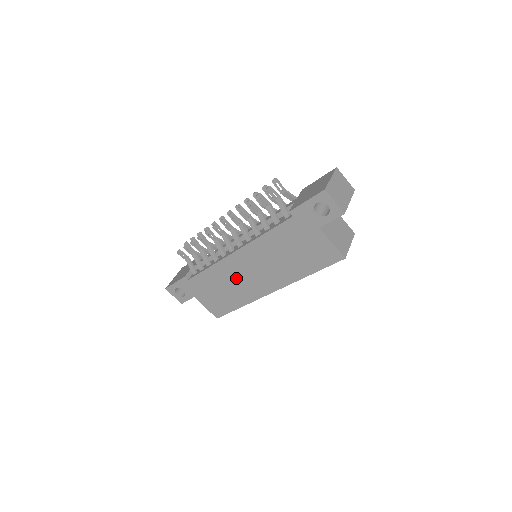
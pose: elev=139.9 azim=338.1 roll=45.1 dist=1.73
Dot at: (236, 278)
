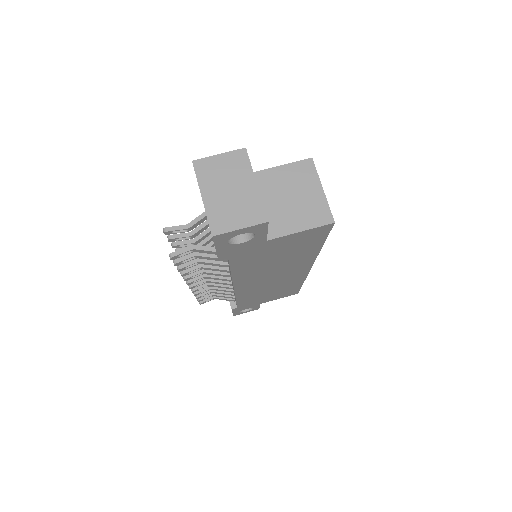
Dot at: (267, 287)
